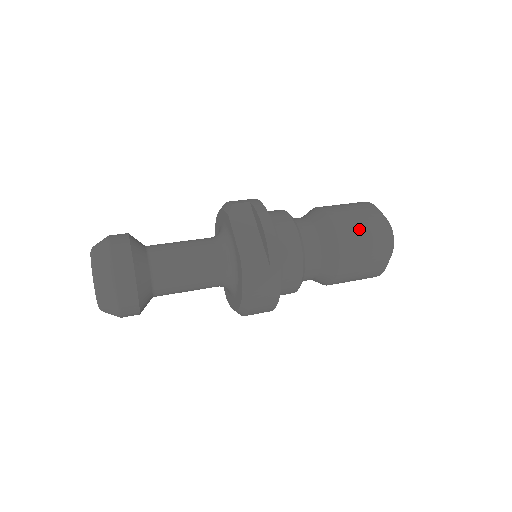
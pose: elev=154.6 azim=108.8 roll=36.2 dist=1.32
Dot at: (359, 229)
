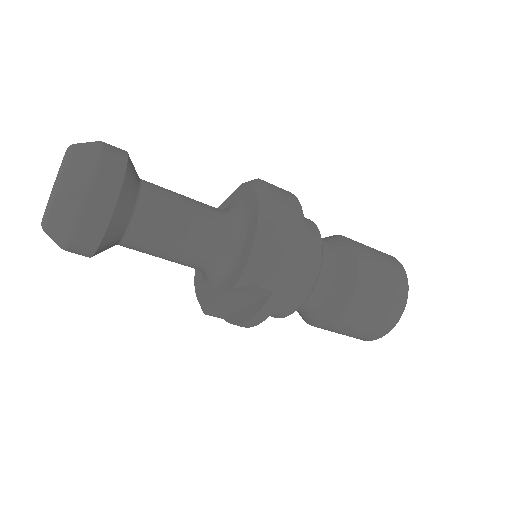
Dot at: occluded
